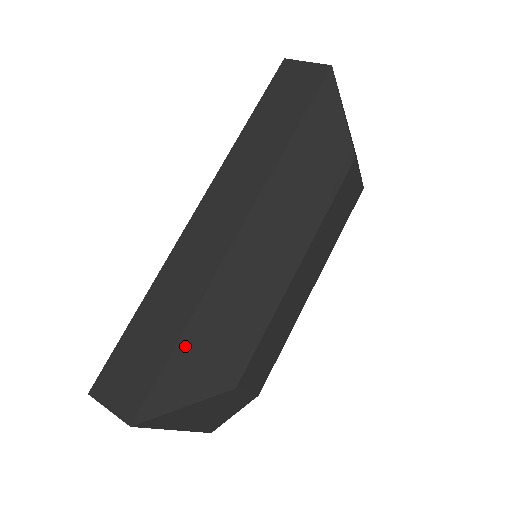
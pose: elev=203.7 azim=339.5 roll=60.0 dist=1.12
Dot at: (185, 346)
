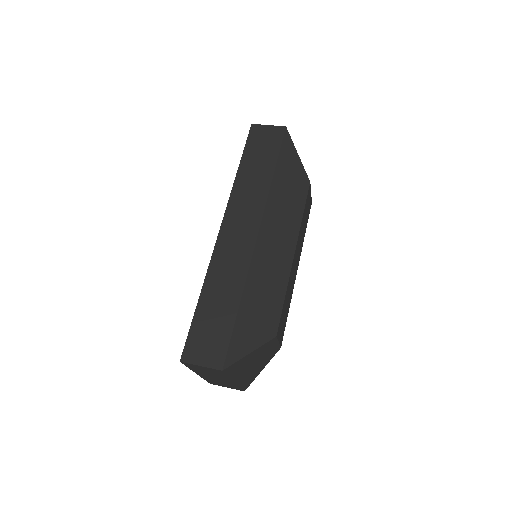
Dot at: (243, 312)
